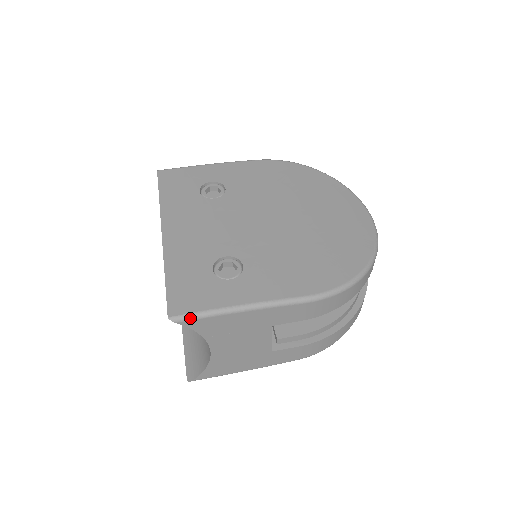
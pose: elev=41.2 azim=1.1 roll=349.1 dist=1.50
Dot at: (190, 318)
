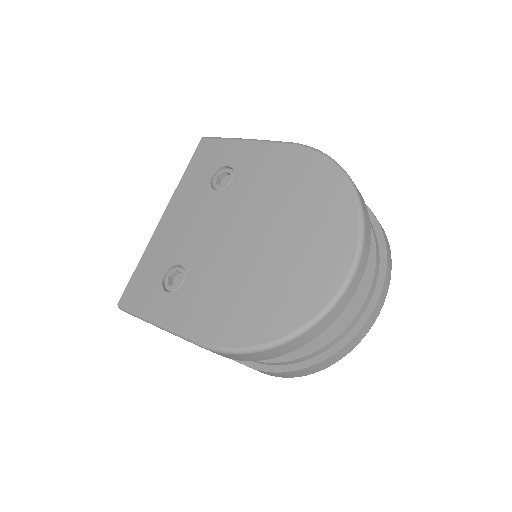
Dot at: (128, 312)
